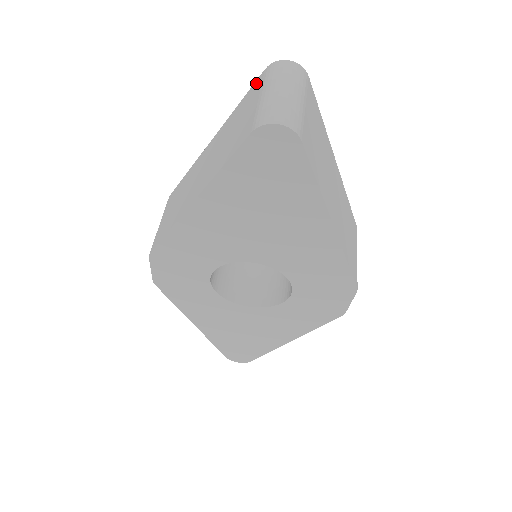
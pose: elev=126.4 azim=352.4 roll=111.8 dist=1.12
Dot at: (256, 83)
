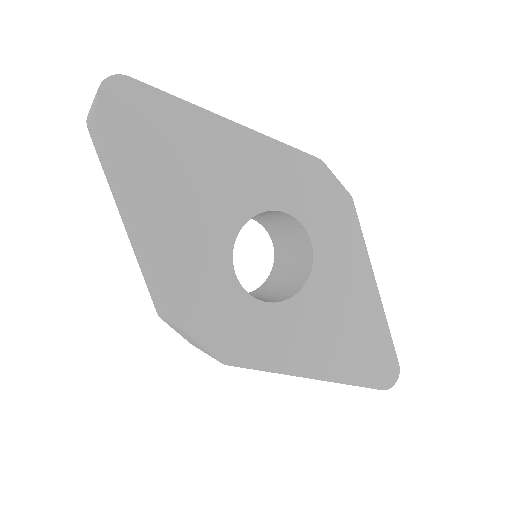
Dot at: (92, 140)
